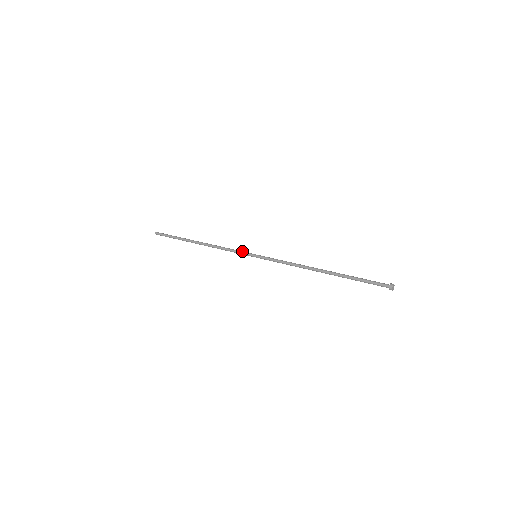
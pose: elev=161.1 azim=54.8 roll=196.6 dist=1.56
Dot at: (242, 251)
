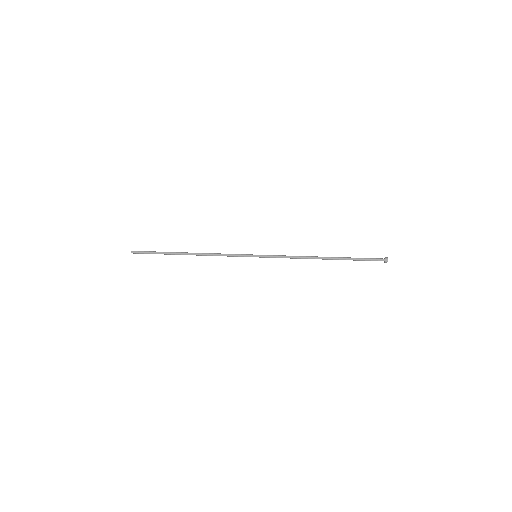
Dot at: (241, 254)
